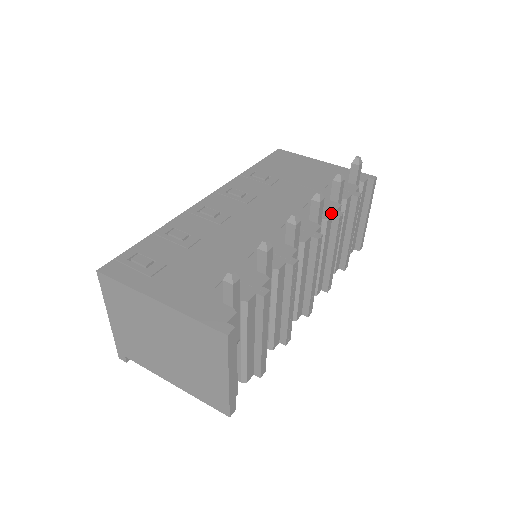
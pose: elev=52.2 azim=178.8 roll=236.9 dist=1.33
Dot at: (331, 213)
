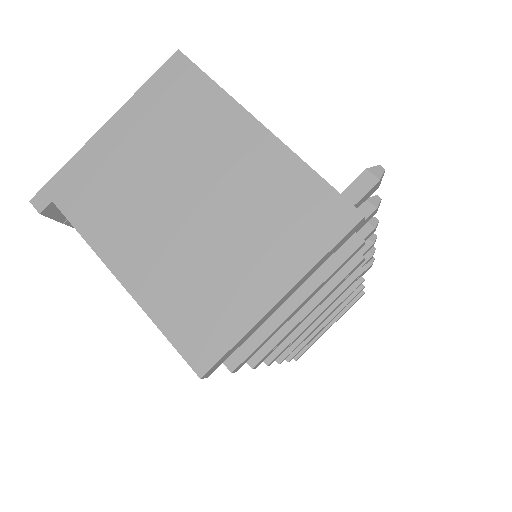
Dot at: occluded
